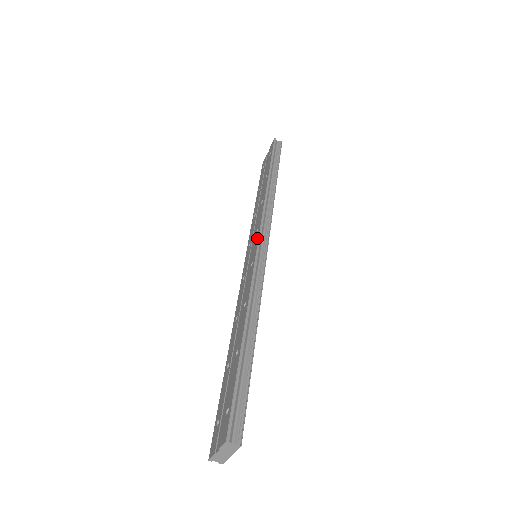
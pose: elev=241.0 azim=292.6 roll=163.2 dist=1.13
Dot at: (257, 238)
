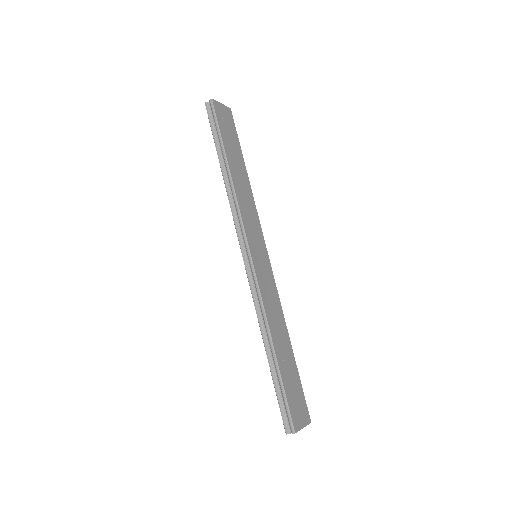
Dot at: (242, 251)
